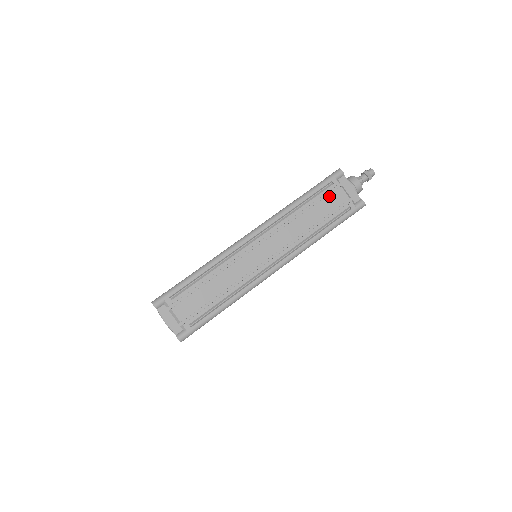
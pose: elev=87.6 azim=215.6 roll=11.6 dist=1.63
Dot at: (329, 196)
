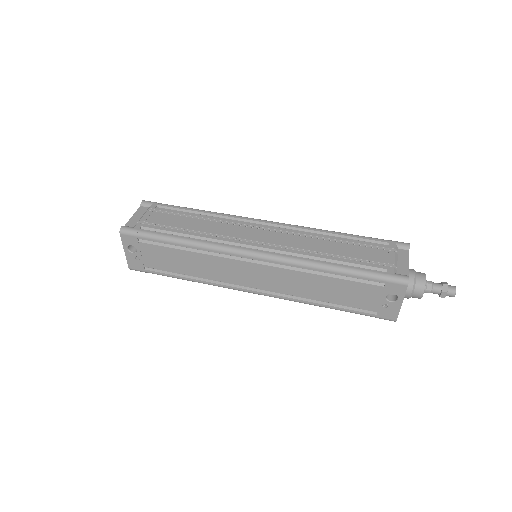
Dot at: (373, 249)
